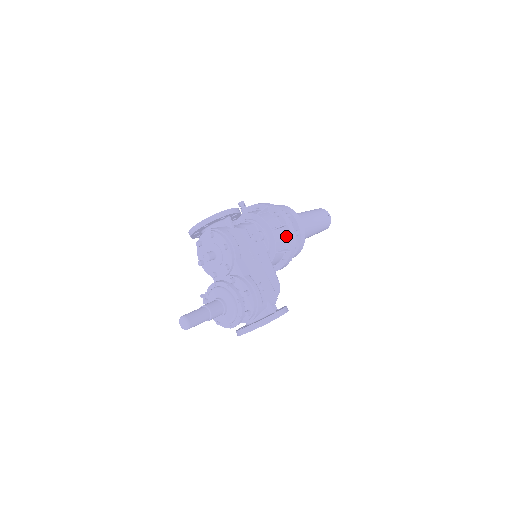
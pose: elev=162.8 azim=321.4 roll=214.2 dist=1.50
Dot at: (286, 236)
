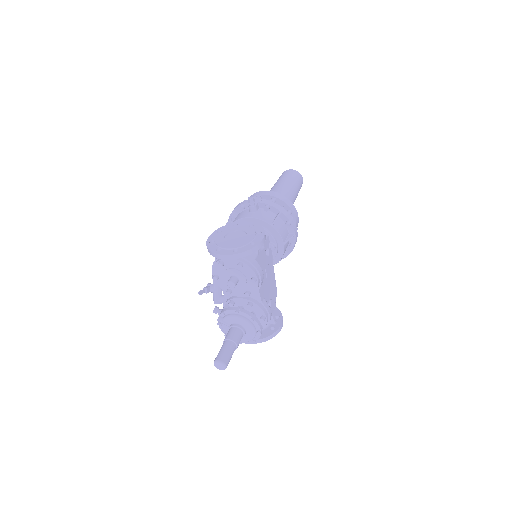
Dot at: (292, 246)
